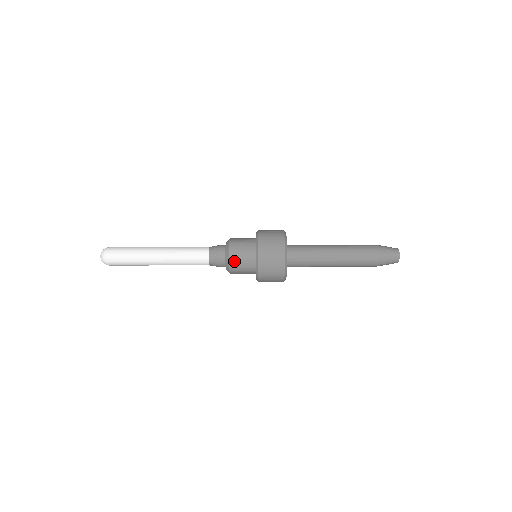
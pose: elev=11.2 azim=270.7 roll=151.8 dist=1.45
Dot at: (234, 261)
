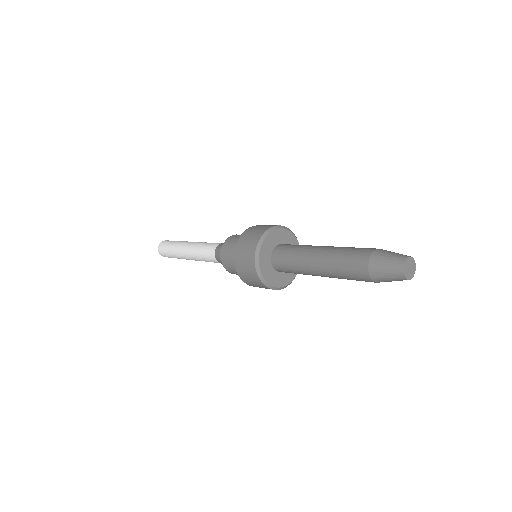
Dot at: (229, 269)
